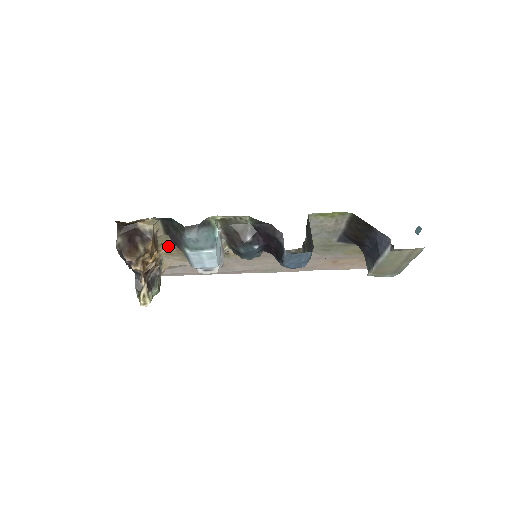
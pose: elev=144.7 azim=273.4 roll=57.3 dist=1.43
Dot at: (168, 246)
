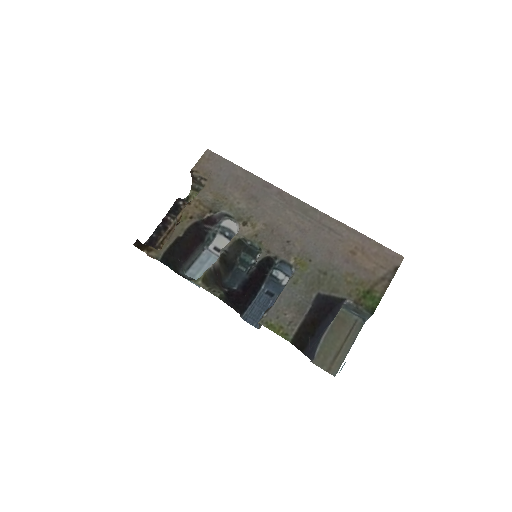
Dot at: (191, 215)
